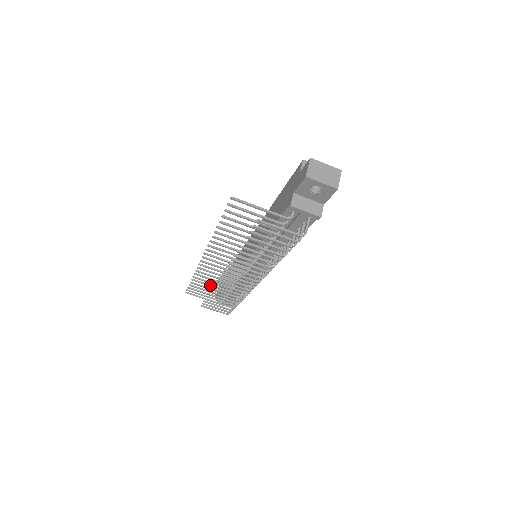
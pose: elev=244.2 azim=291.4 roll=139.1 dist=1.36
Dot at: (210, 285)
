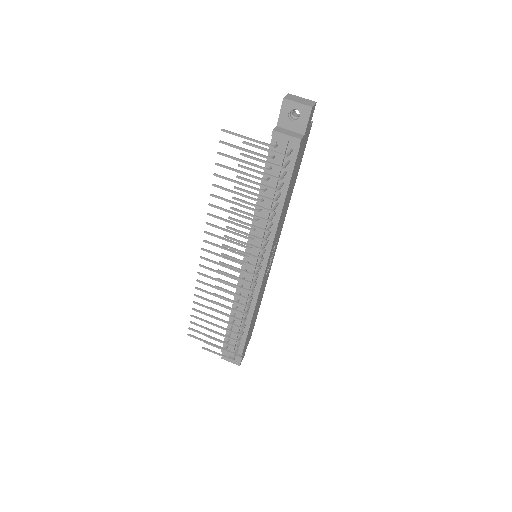
Dot at: occluded
